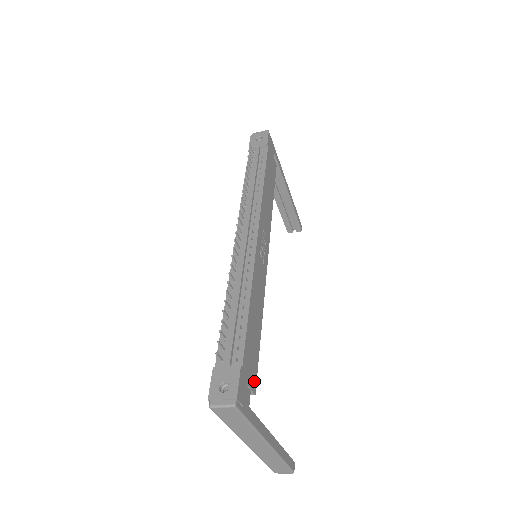
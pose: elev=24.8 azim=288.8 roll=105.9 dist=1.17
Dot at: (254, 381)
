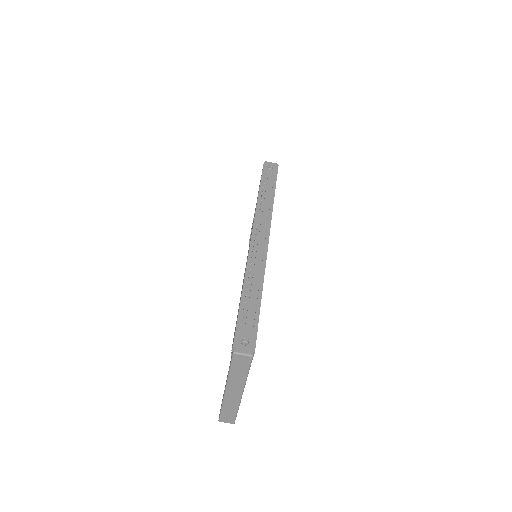
Dot at: occluded
